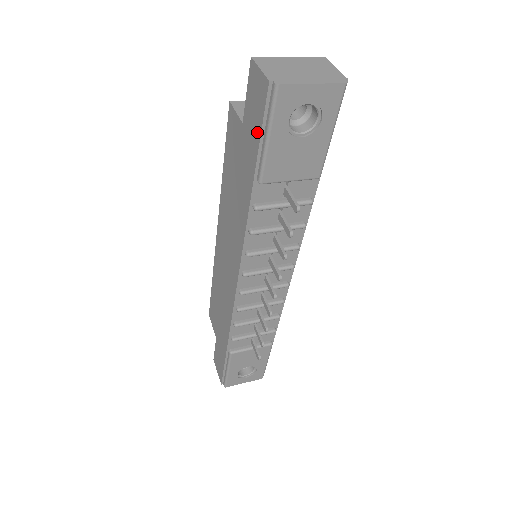
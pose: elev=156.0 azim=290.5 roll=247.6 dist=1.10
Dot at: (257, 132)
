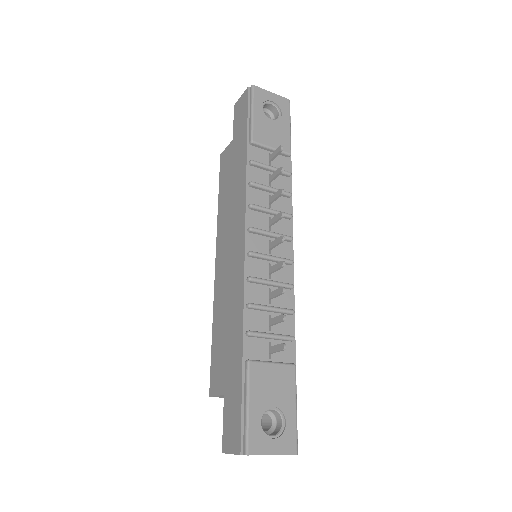
Dot at: (245, 118)
